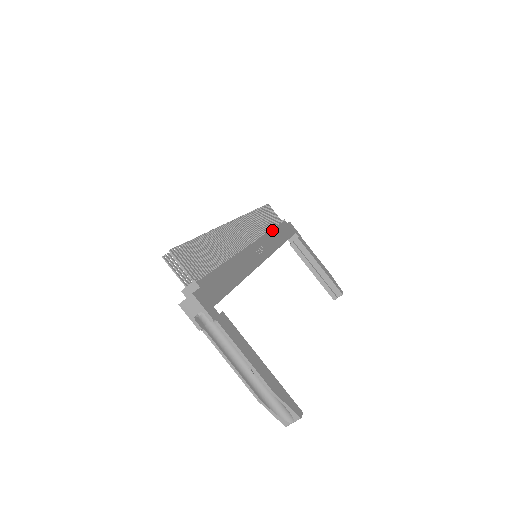
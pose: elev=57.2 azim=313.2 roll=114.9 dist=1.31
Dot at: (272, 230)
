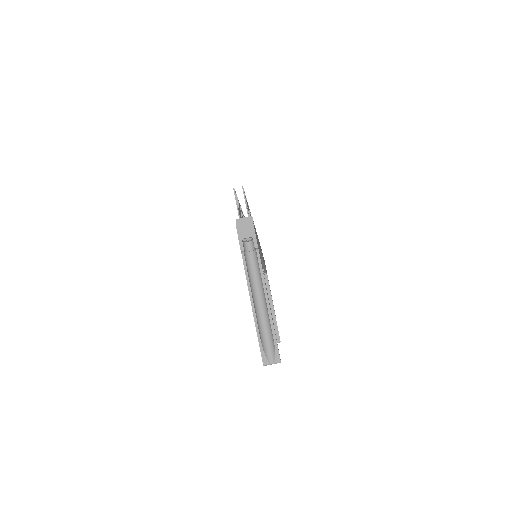
Dot at: occluded
